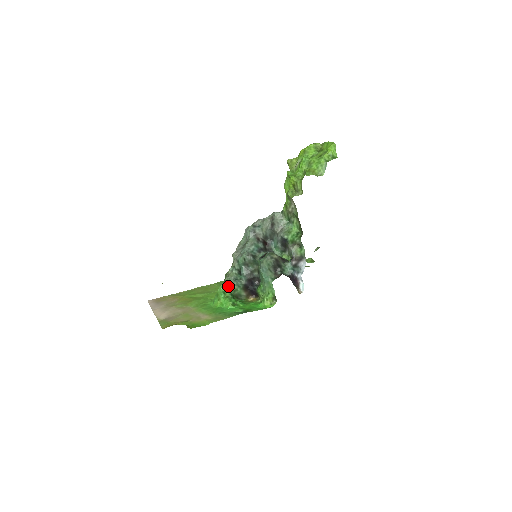
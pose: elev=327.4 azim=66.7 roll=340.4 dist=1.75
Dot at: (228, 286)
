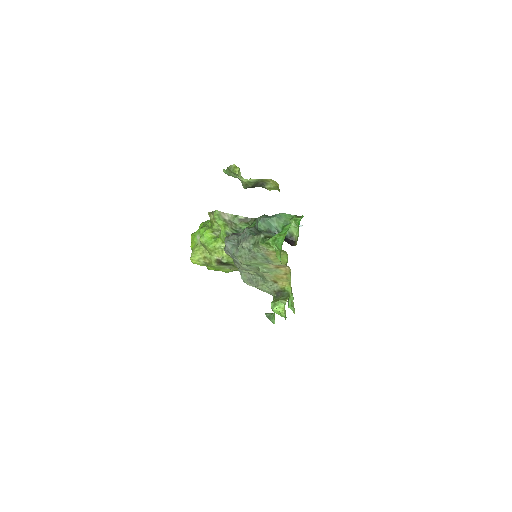
Dot at: occluded
